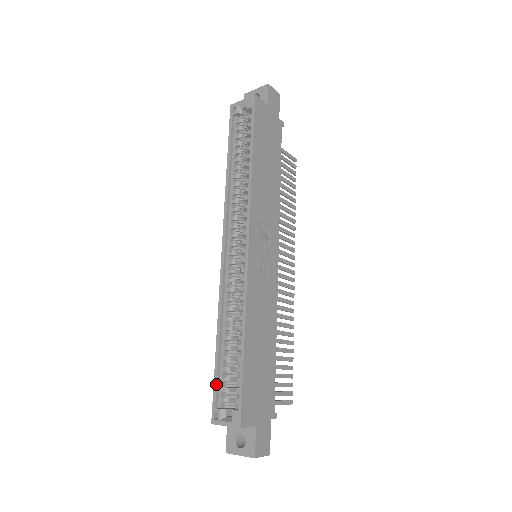
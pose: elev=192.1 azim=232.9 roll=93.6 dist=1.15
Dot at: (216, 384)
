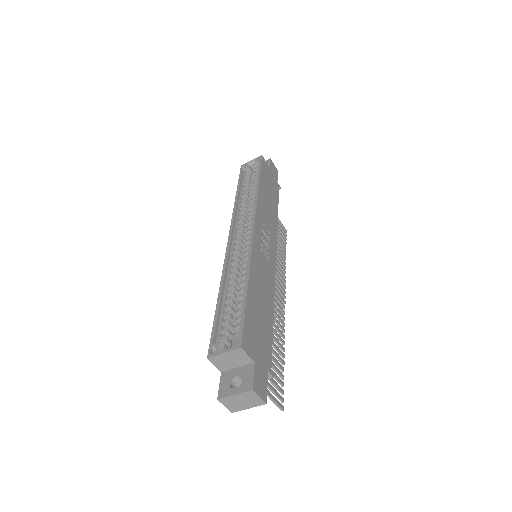
Dot at: (215, 325)
